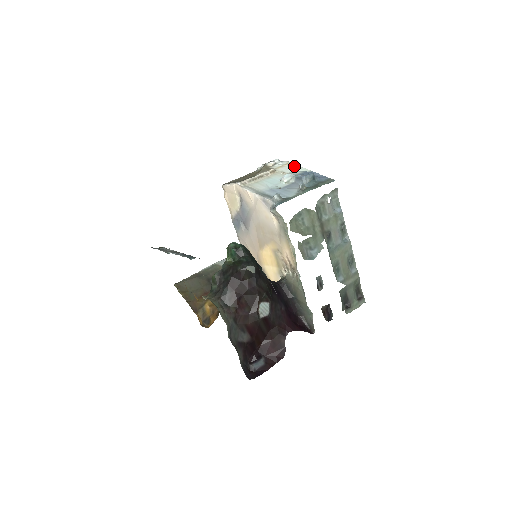
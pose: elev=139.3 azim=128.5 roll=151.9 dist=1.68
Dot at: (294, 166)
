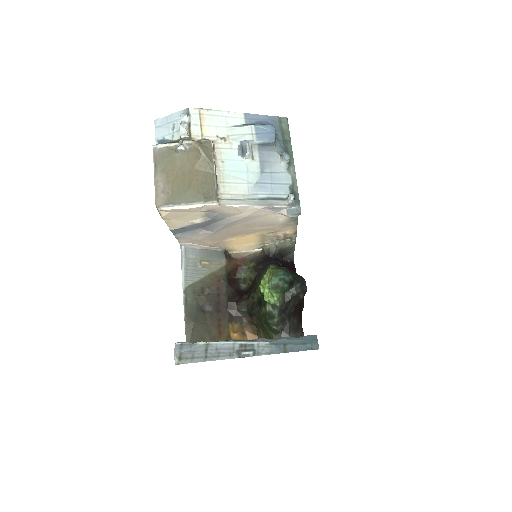
Dot at: (216, 115)
